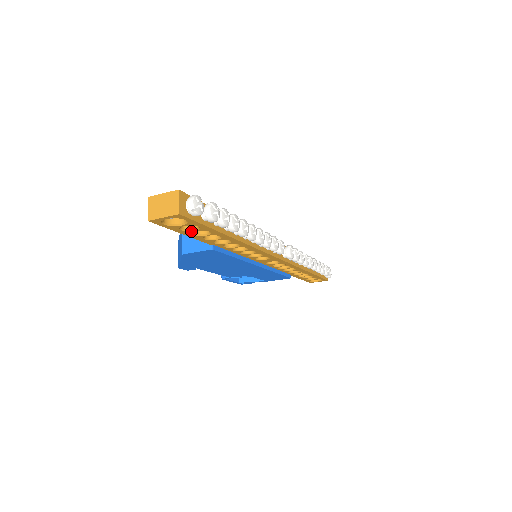
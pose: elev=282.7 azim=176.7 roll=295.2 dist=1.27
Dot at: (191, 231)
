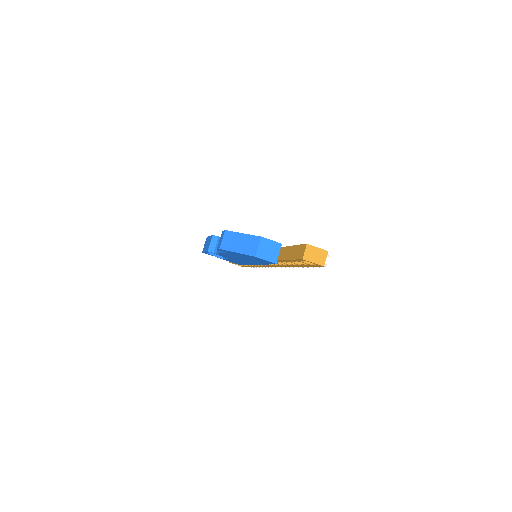
Dot at: (297, 262)
